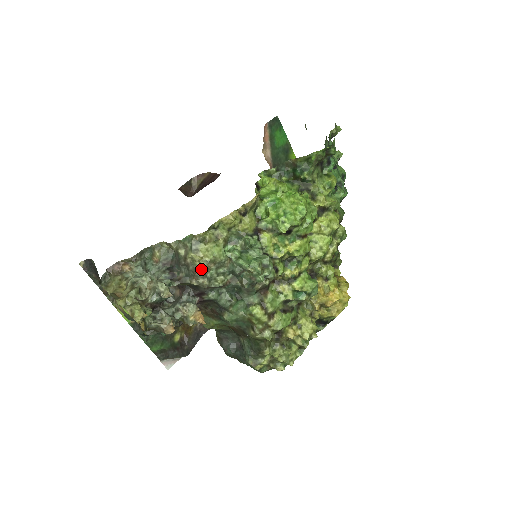
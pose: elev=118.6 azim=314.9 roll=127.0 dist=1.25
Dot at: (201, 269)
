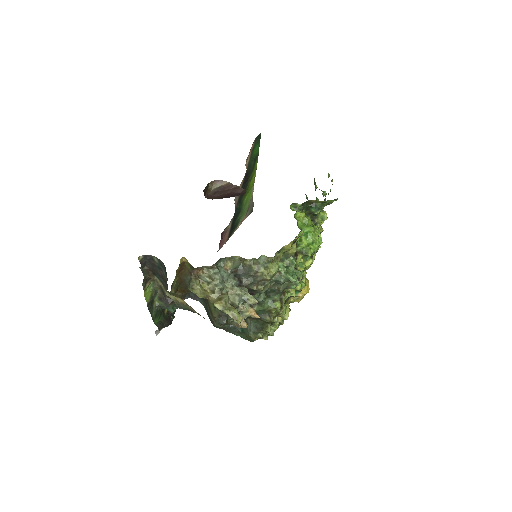
Dot at: (264, 280)
